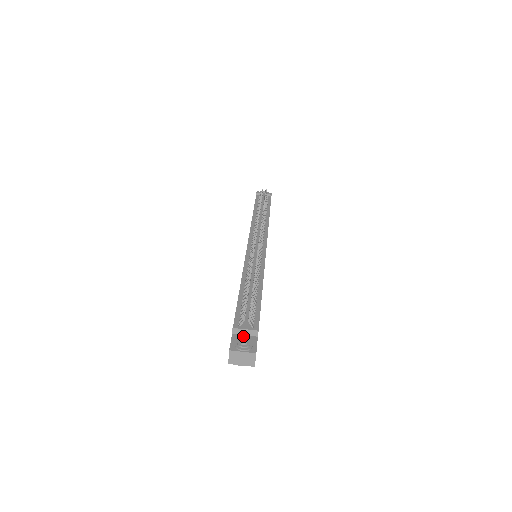
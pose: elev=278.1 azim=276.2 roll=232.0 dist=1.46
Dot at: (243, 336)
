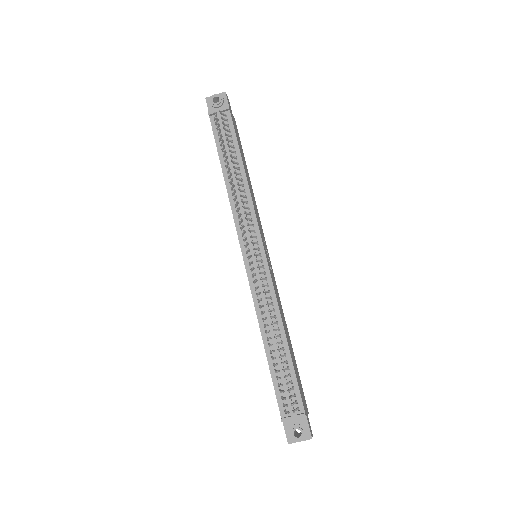
Dot at: (293, 420)
